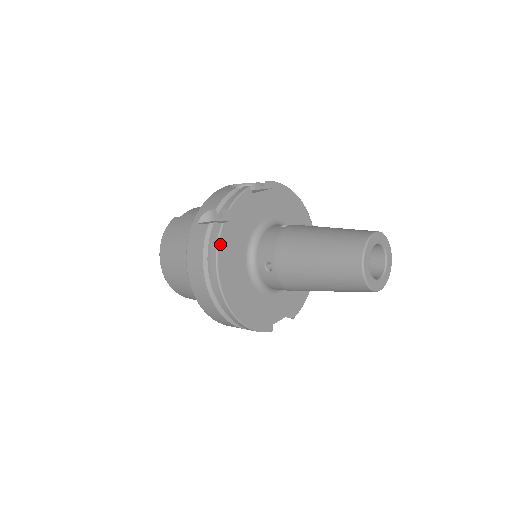
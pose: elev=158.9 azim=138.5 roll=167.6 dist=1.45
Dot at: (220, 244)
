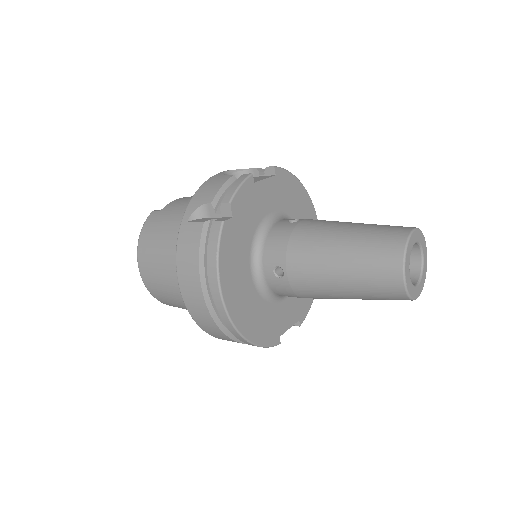
Dot at: (221, 247)
